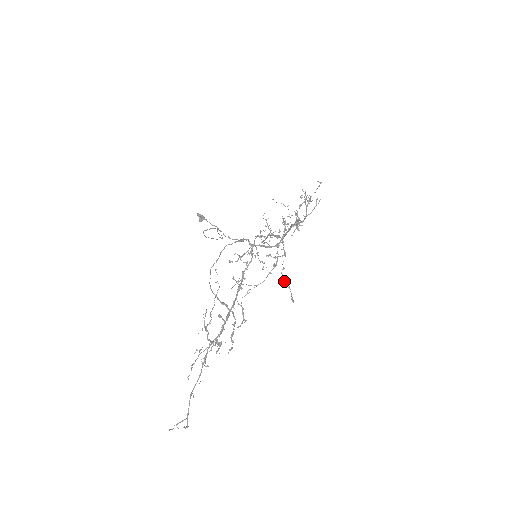
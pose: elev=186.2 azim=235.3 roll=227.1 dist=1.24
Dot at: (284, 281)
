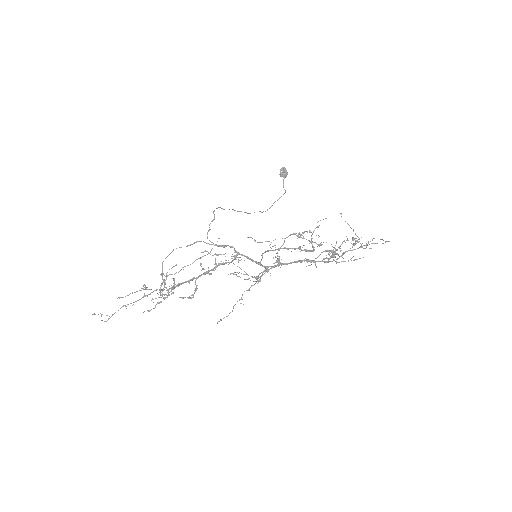
Dot at: (239, 299)
